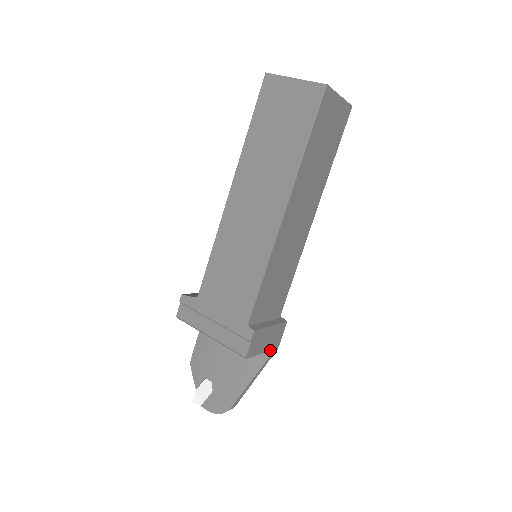
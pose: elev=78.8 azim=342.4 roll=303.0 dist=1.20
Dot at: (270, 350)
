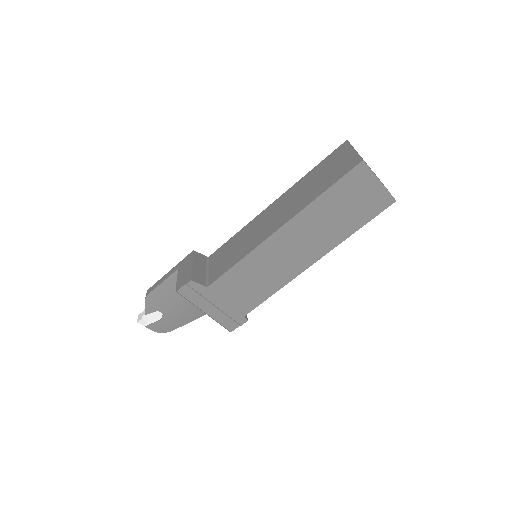
Dot at: occluded
